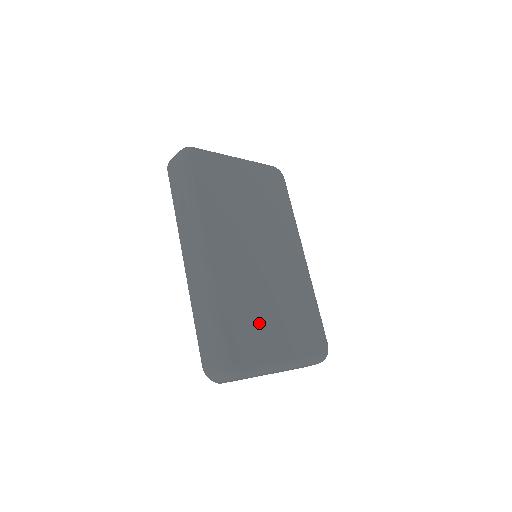
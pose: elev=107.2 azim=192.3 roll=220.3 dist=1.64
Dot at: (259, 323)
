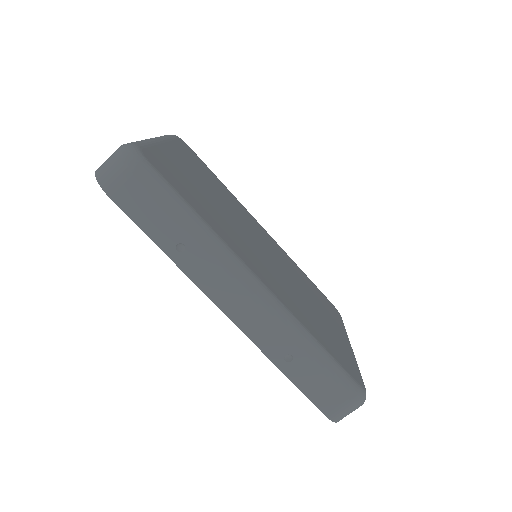
Dot at: (325, 327)
